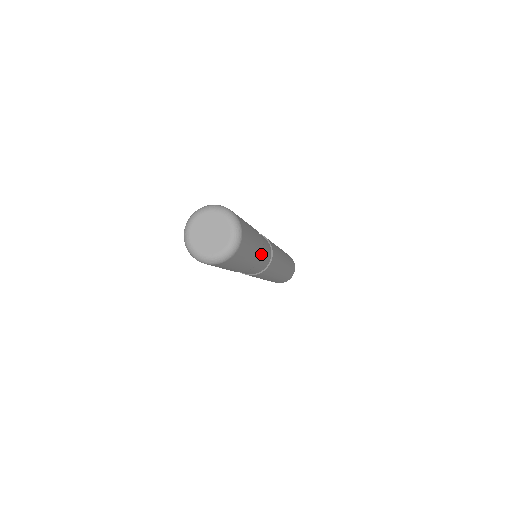
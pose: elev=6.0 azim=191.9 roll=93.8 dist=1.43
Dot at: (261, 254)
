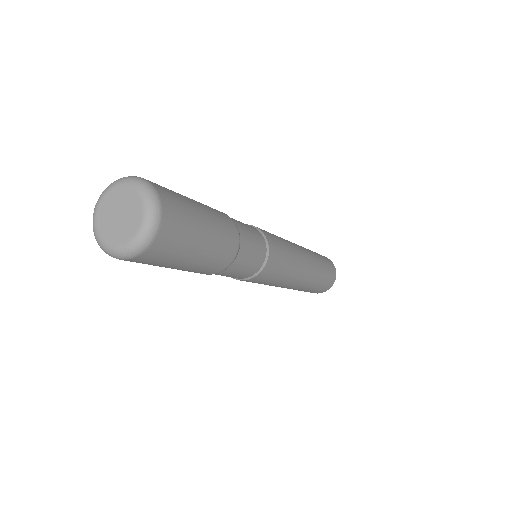
Dot at: (235, 243)
